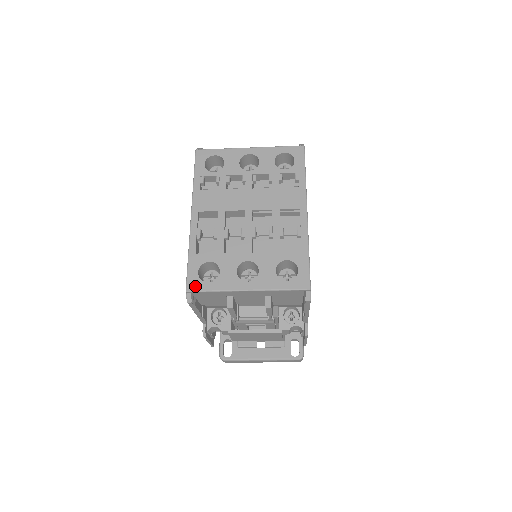
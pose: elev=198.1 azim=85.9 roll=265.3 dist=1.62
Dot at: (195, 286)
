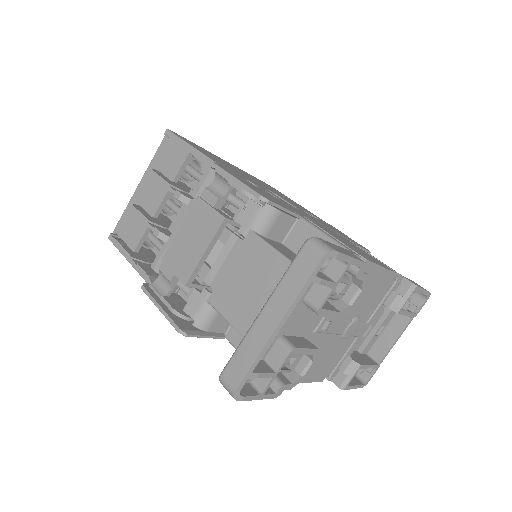
Dot at: occluded
